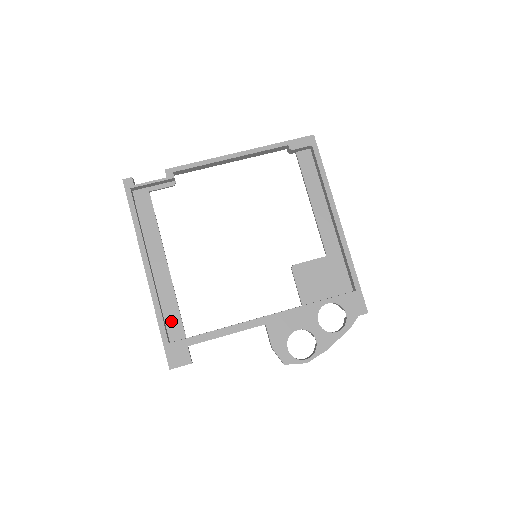
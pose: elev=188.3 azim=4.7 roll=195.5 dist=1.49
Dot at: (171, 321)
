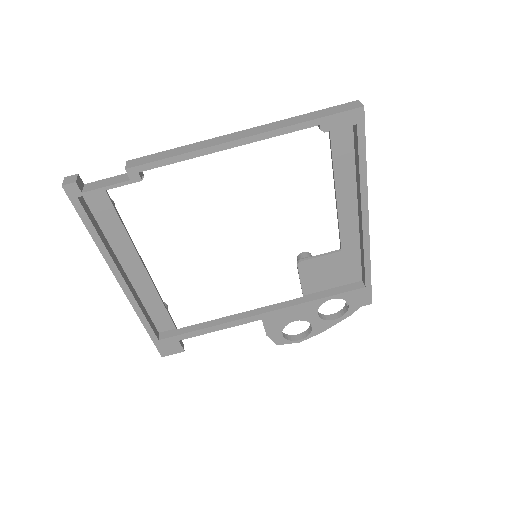
Dot at: (158, 317)
